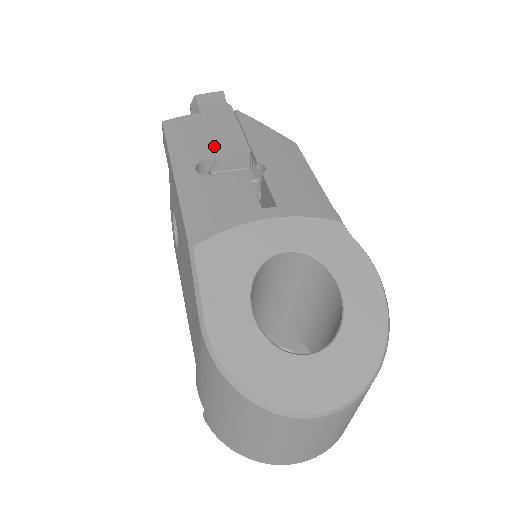
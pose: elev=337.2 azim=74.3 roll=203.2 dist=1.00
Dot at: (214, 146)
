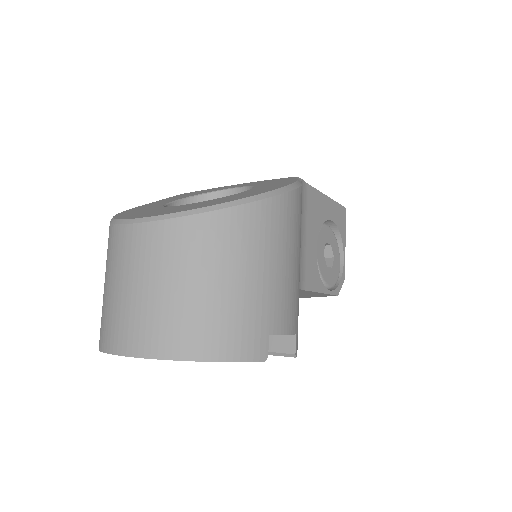
Dot at: occluded
